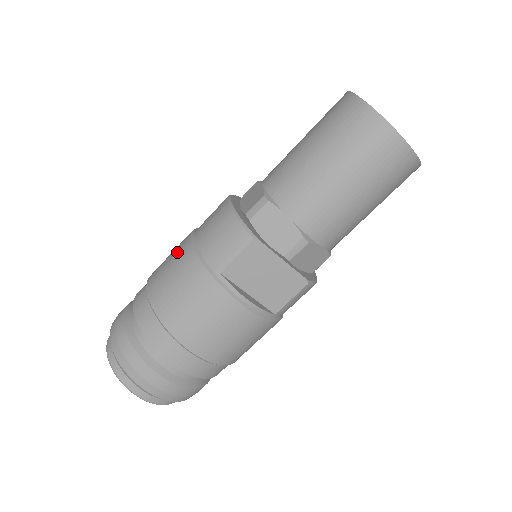
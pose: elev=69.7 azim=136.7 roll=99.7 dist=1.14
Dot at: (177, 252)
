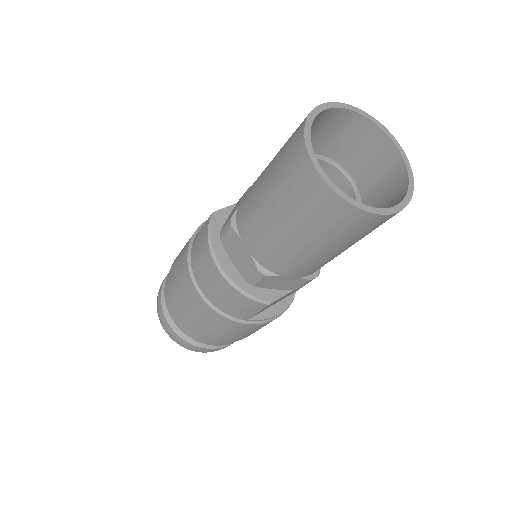
Dot at: (192, 301)
